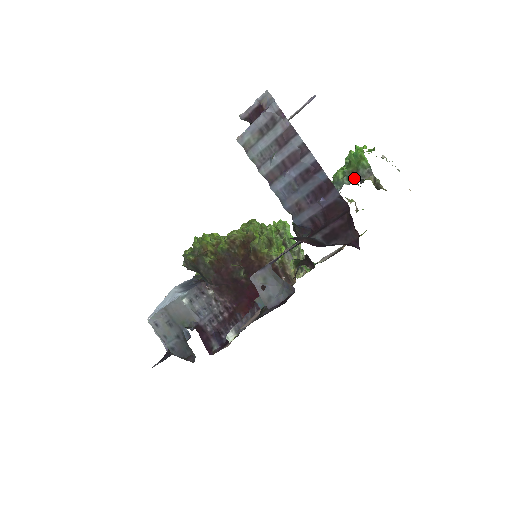
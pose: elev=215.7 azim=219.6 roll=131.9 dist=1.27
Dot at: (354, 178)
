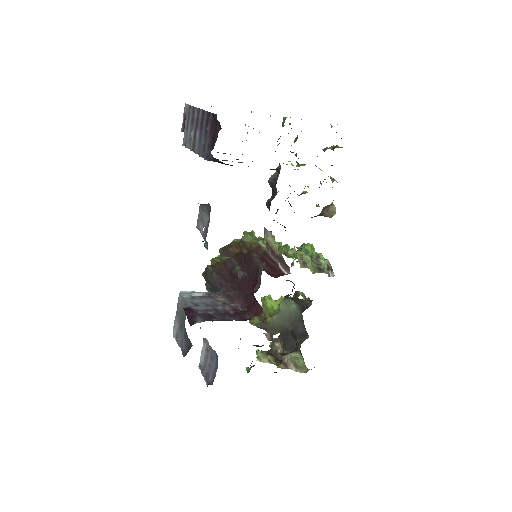
Dot at: occluded
